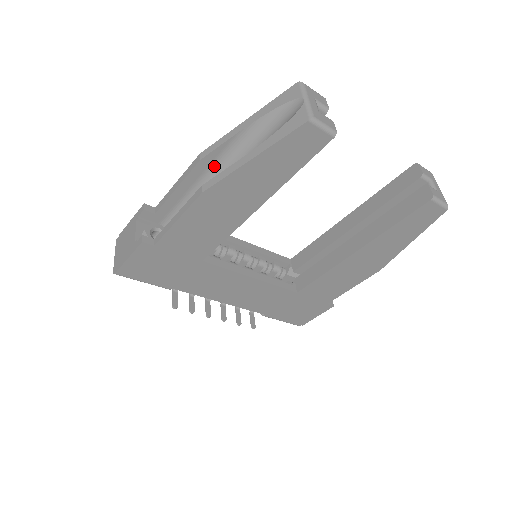
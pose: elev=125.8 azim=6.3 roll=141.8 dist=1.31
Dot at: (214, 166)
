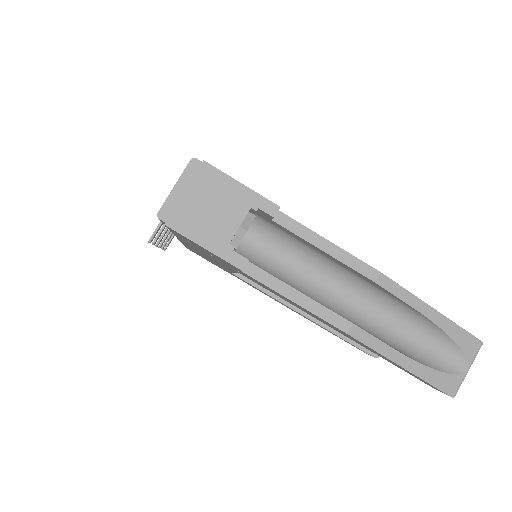
Dot at: (369, 283)
